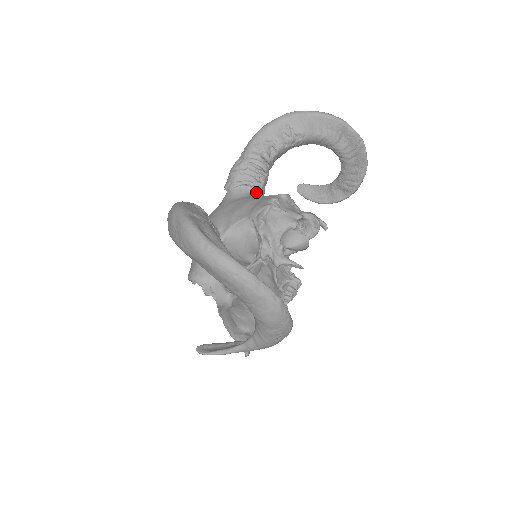
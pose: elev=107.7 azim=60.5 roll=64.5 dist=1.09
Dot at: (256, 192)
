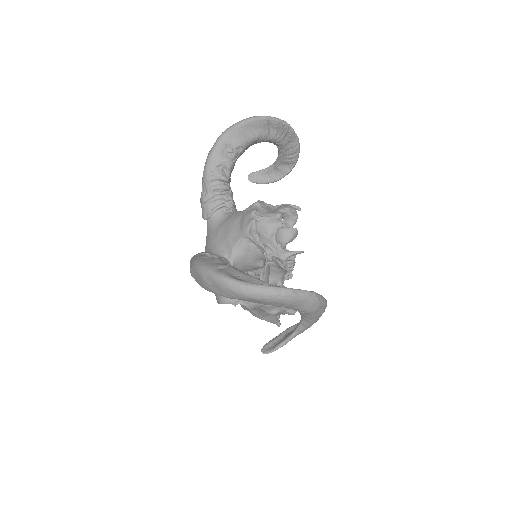
Dot at: (230, 209)
